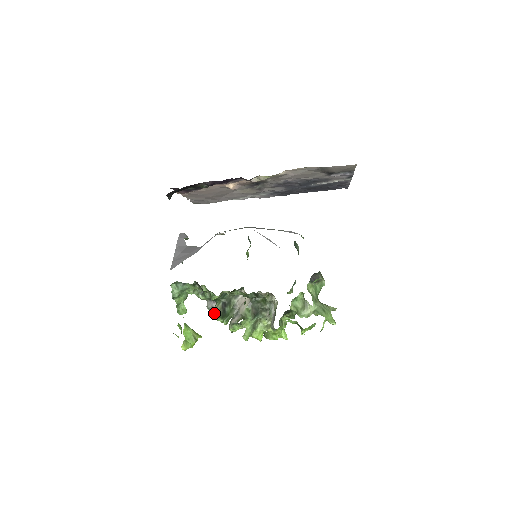
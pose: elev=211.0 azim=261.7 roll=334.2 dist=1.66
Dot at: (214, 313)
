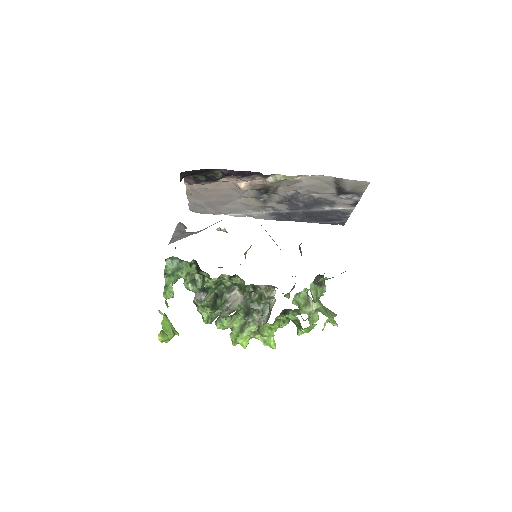
Dot at: (205, 301)
